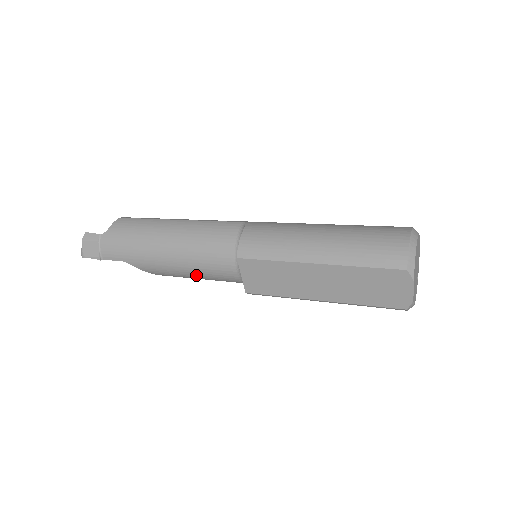
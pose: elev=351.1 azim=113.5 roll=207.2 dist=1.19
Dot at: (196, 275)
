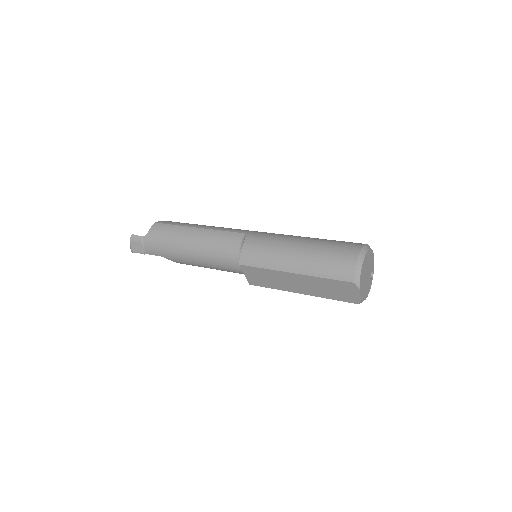
Dot at: (214, 268)
